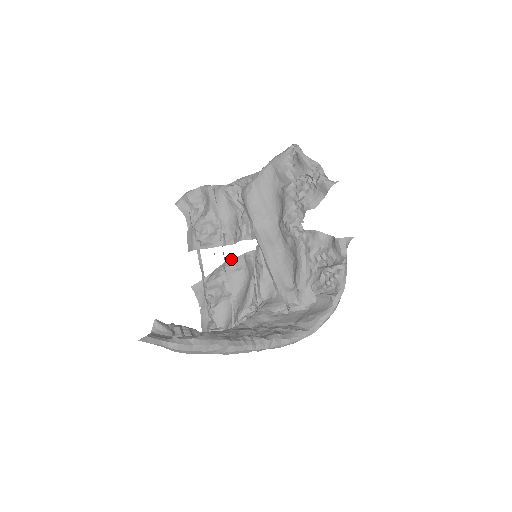
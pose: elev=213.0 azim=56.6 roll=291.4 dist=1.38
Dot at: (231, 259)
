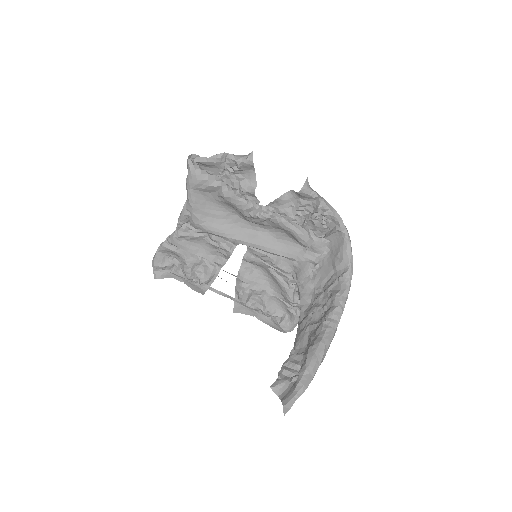
Dot at: (239, 272)
